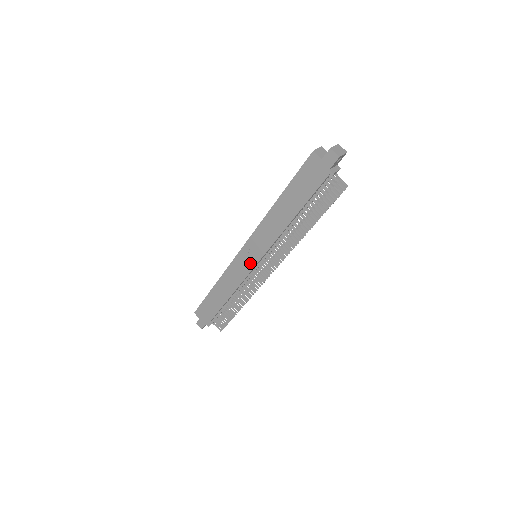
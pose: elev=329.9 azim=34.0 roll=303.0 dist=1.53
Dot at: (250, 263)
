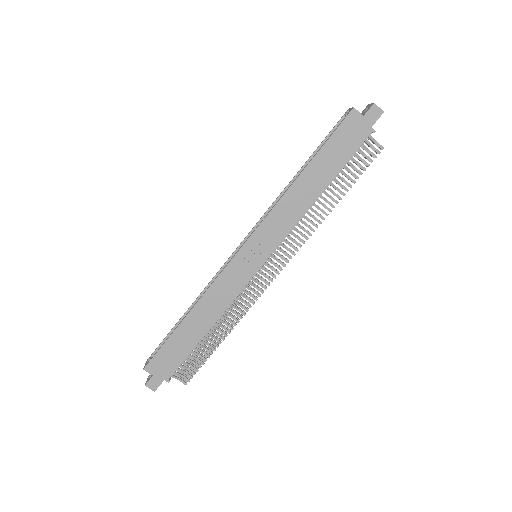
Dot at: (253, 265)
